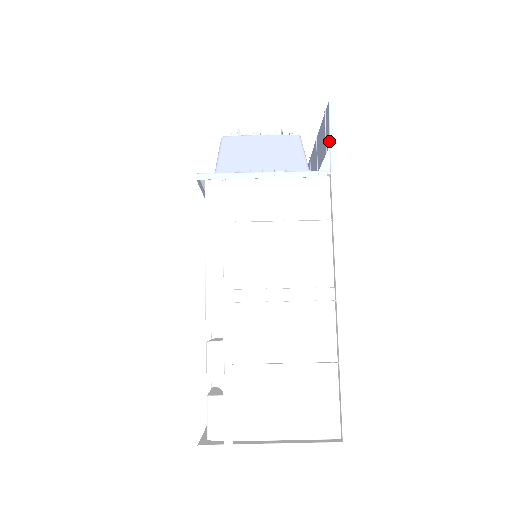
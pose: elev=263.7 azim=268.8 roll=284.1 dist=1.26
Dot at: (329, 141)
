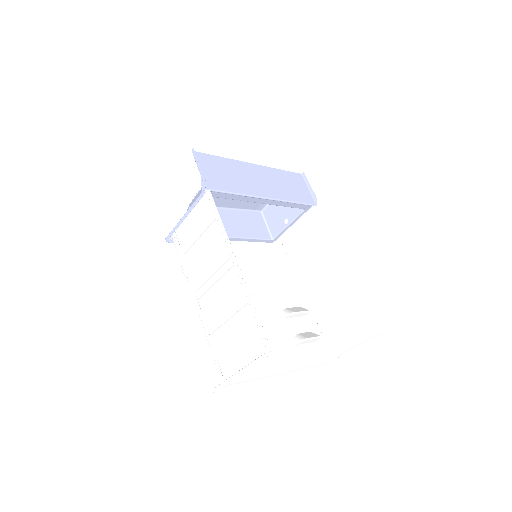
Dot at: occluded
